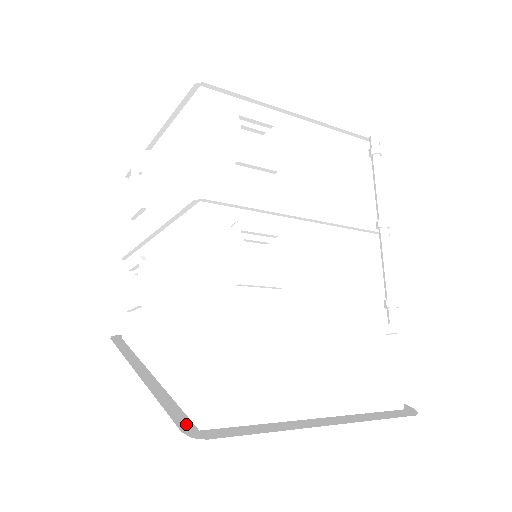
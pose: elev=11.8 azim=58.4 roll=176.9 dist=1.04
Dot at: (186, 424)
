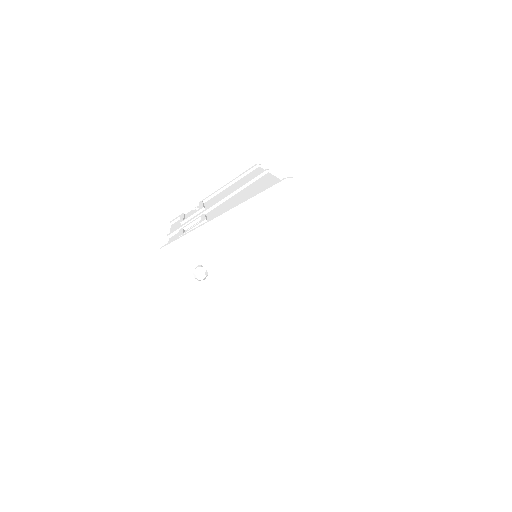
Dot at: (281, 186)
